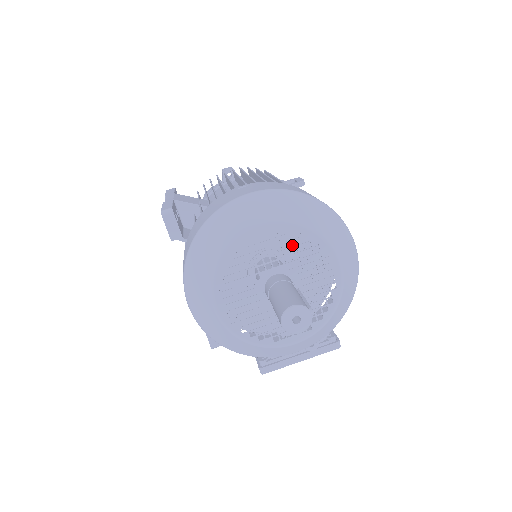
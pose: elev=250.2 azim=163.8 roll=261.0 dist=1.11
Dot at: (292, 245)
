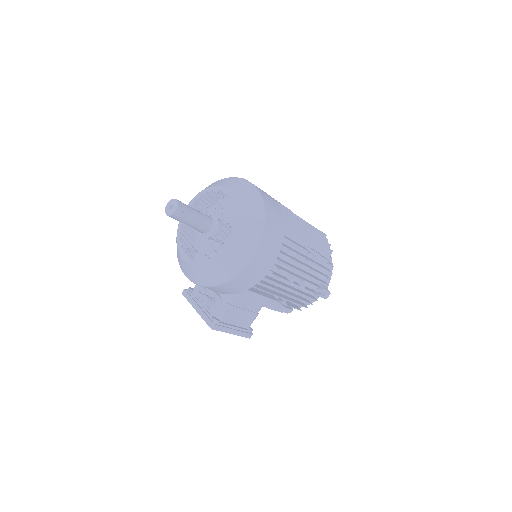
Dot at: occluded
